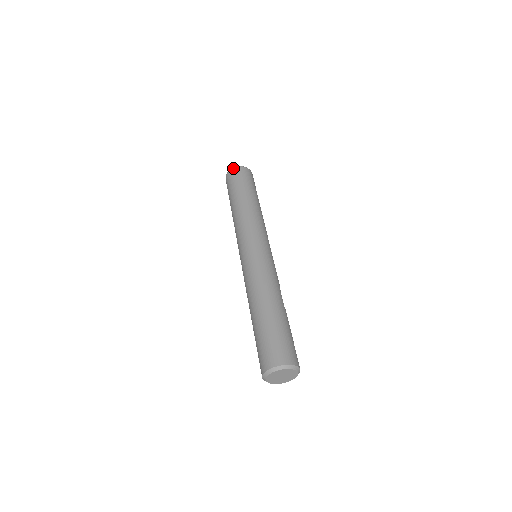
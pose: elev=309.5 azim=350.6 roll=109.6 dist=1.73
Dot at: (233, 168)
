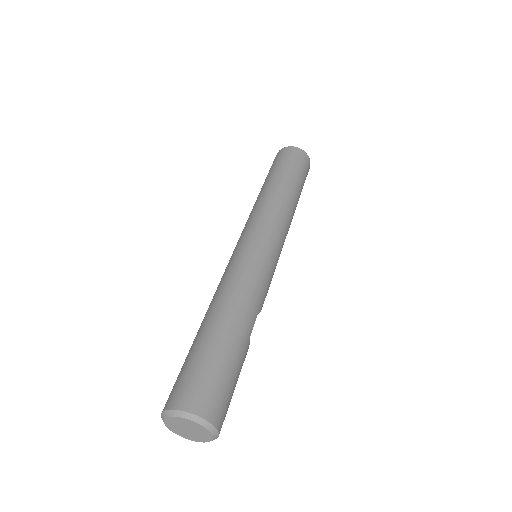
Dot at: (289, 146)
